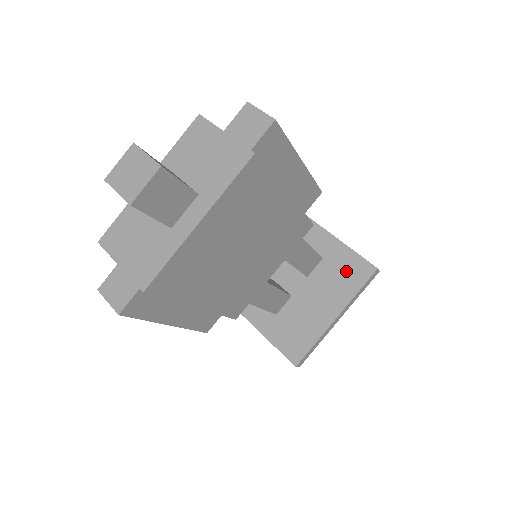
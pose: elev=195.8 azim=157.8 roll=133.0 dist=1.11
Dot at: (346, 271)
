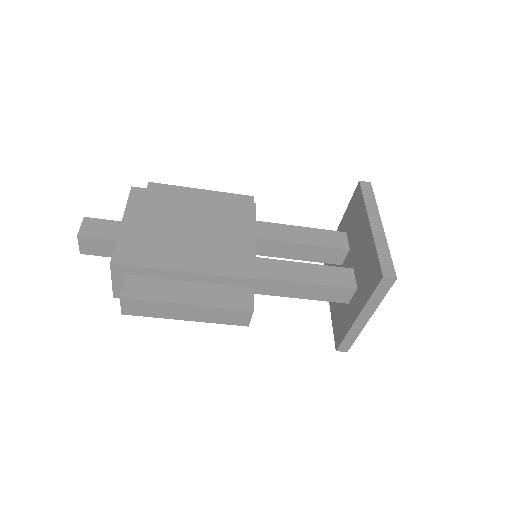
Dot at: (354, 211)
